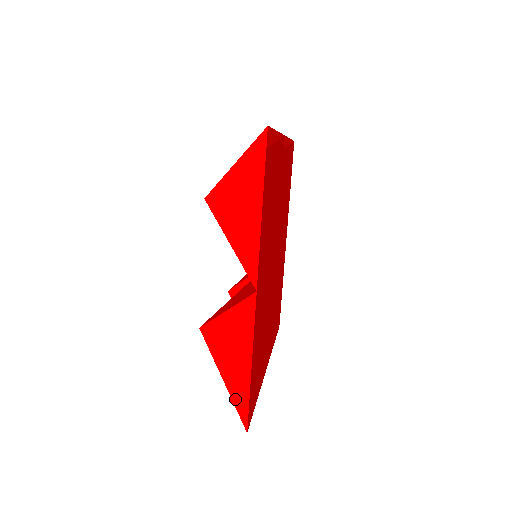
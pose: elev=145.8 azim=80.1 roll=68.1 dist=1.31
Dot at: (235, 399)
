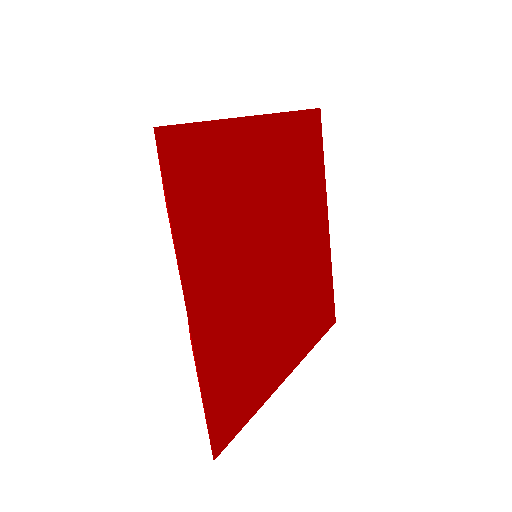
Dot at: occluded
